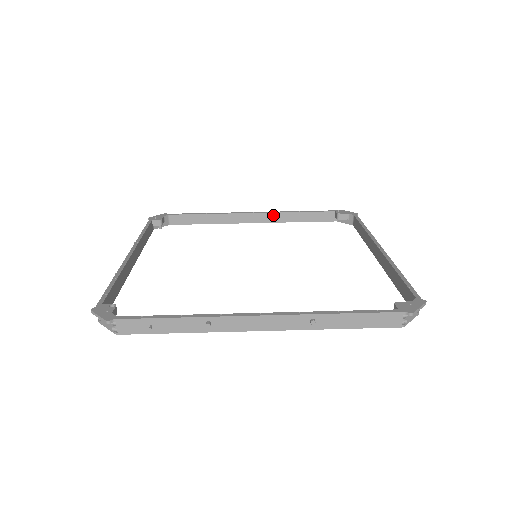
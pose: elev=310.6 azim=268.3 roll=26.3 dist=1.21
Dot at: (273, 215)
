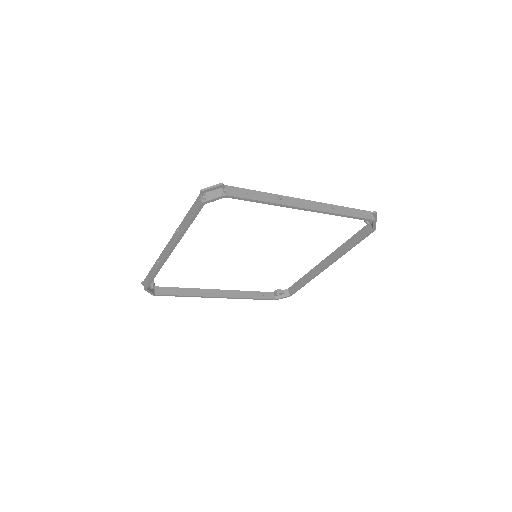
Dot at: (233, 292)
